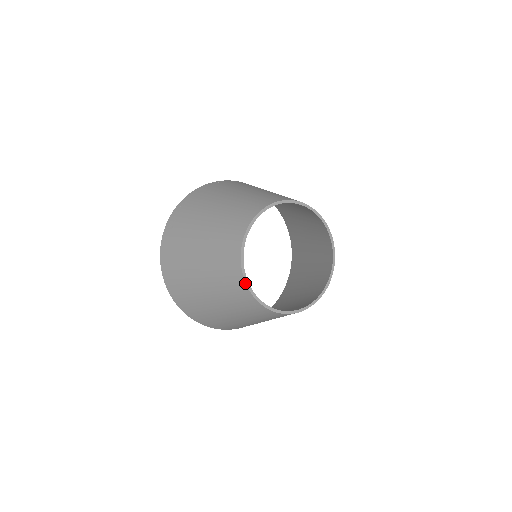
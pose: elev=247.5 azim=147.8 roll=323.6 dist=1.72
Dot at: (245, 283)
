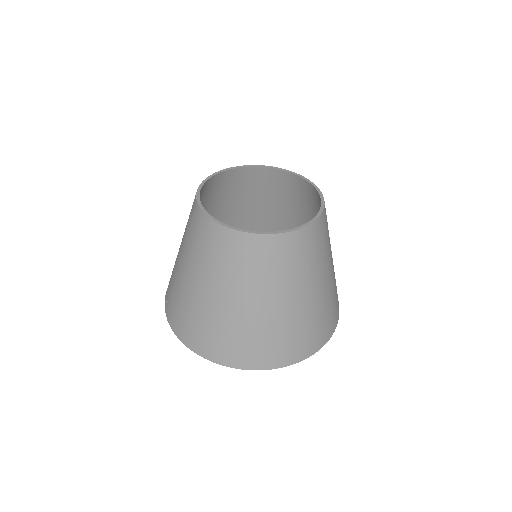
Dot at: (234, 230)
